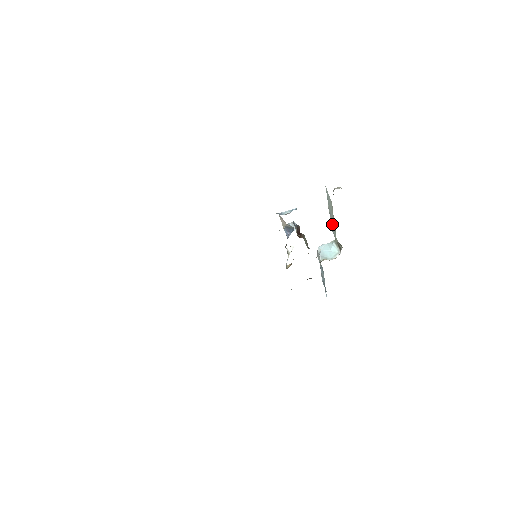
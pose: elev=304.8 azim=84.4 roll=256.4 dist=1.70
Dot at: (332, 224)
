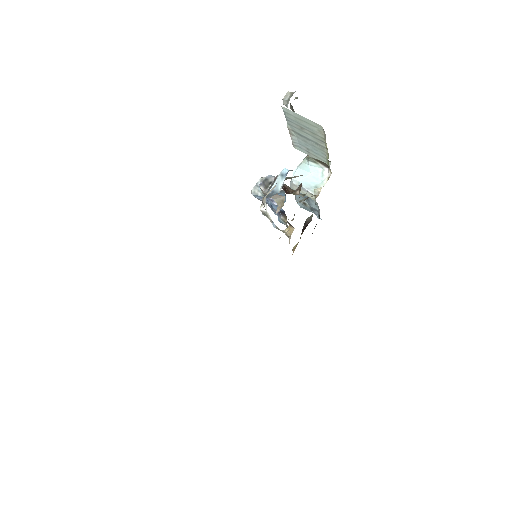
Dot at: (302, 144)
